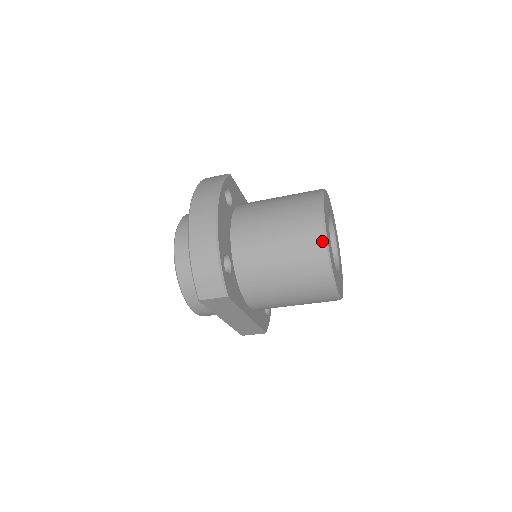
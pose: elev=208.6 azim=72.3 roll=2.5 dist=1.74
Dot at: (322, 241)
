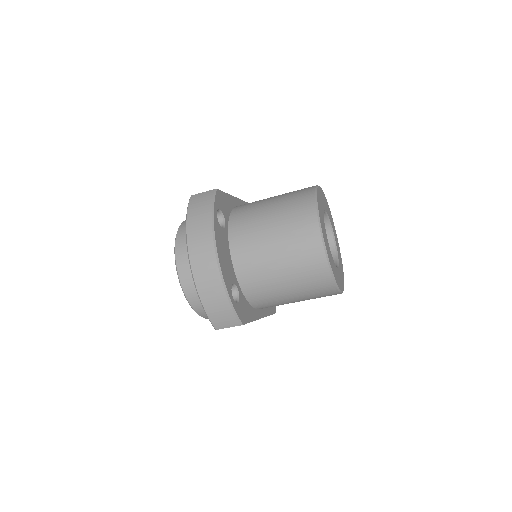
Dot at: (323, 260)
